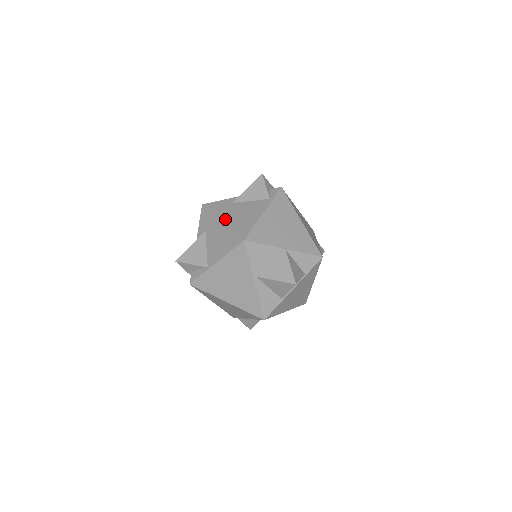
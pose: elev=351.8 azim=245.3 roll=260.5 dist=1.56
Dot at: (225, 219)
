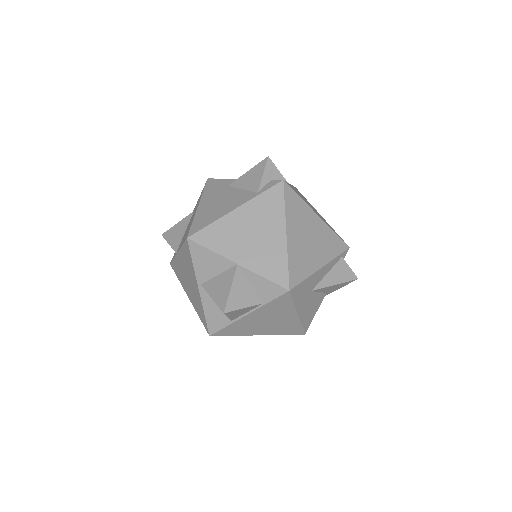
Dot at: (202, 204)
